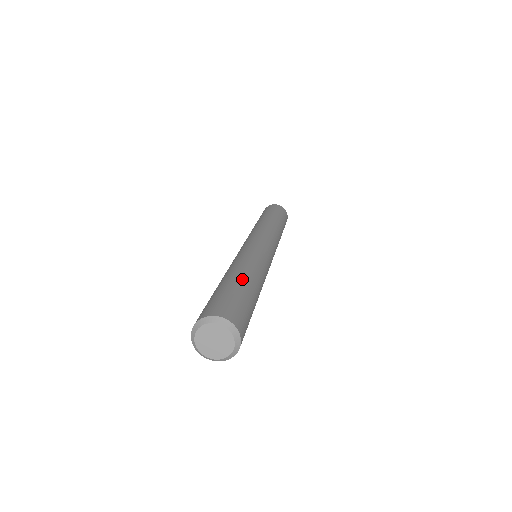
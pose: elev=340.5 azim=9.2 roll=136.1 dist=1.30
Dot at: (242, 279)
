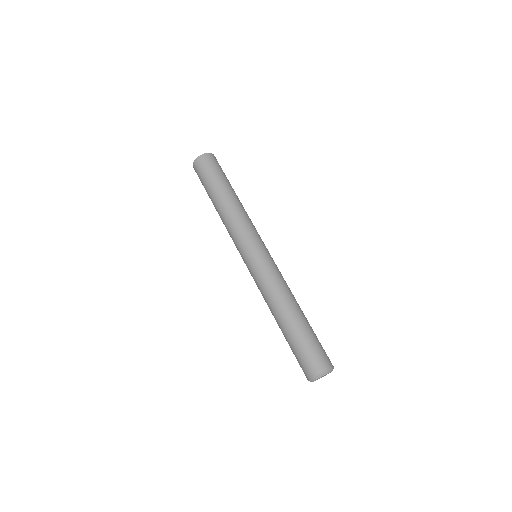
Dot at: (290, 325)
